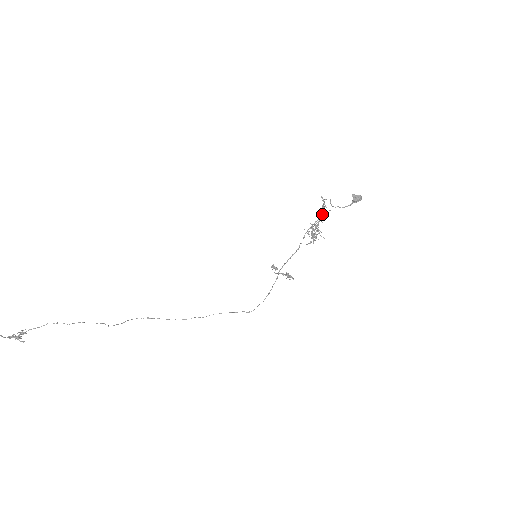
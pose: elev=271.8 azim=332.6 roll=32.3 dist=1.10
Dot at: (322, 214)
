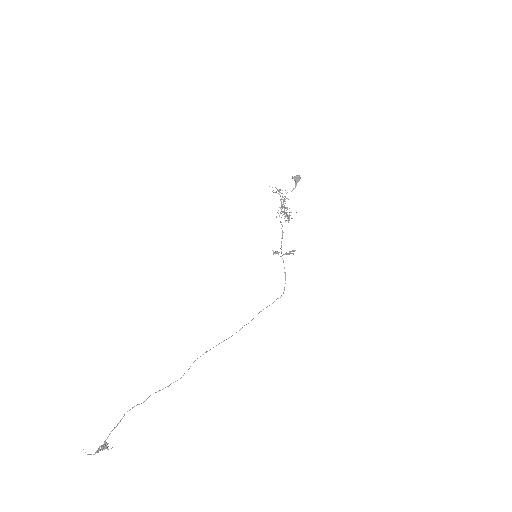
Dot at: occluded
